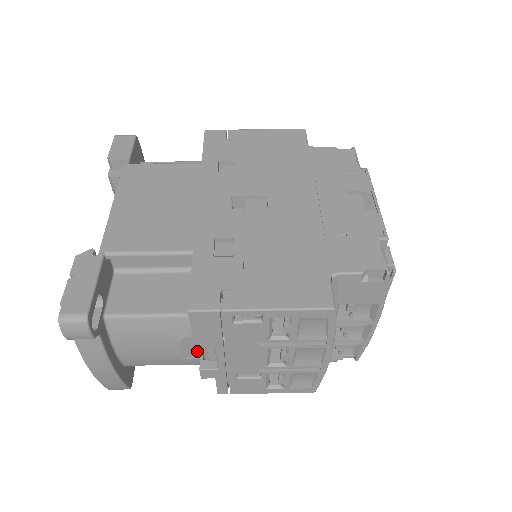
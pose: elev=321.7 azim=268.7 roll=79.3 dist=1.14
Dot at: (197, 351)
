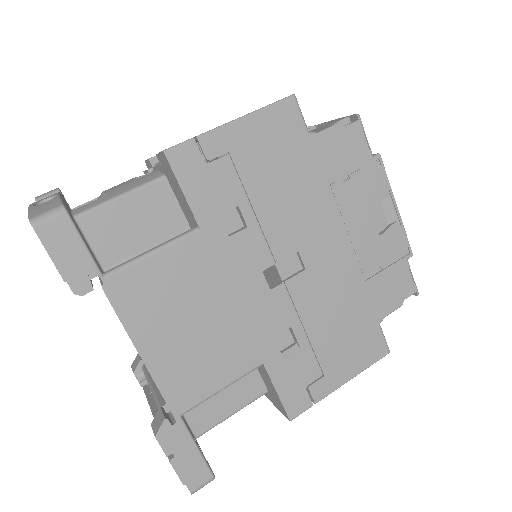
Dot at: occluded
